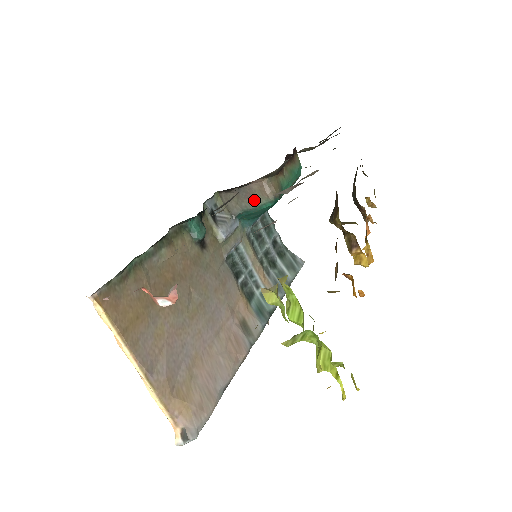
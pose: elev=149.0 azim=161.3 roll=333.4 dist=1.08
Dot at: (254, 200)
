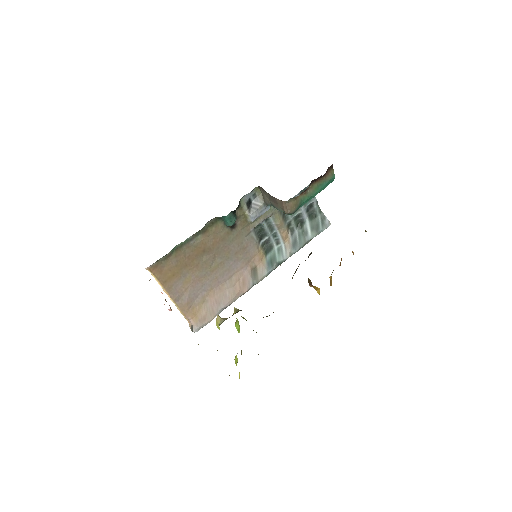
Dot at: (277, 206)
